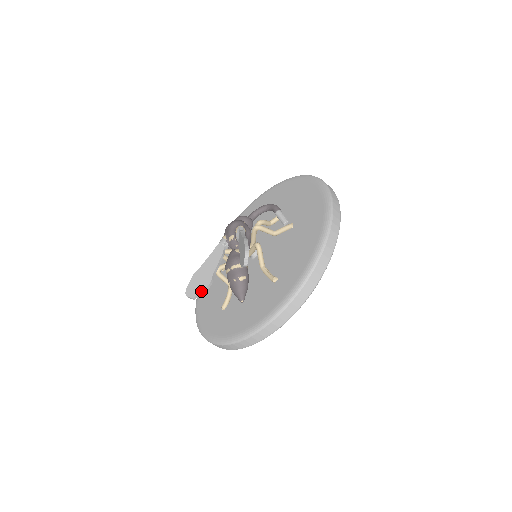
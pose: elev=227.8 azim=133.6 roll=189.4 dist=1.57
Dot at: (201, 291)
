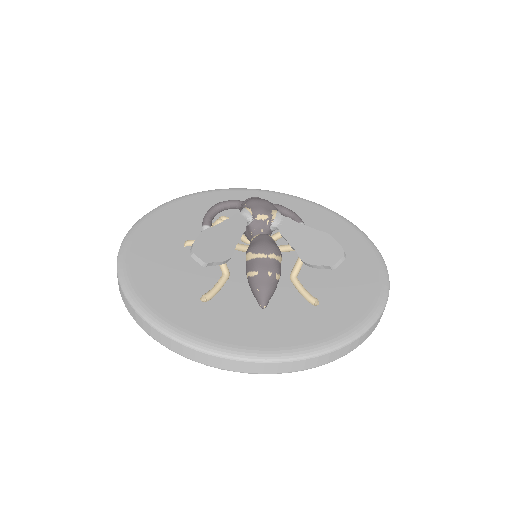
Dot at: (220, 260)
